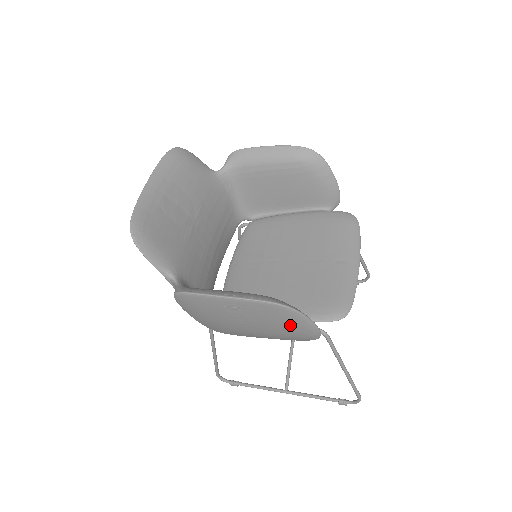
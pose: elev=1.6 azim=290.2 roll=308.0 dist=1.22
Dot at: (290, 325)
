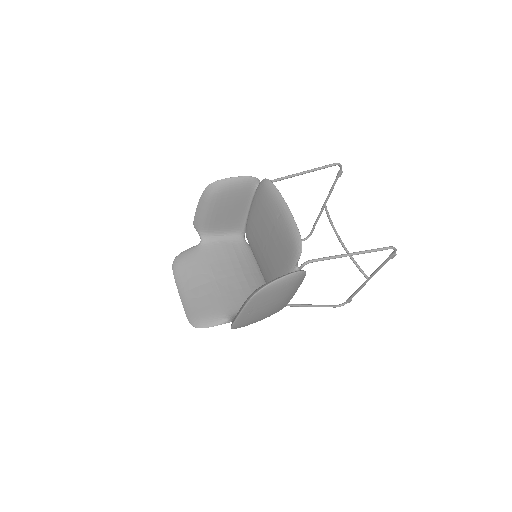
Dot at: (278, 289)
